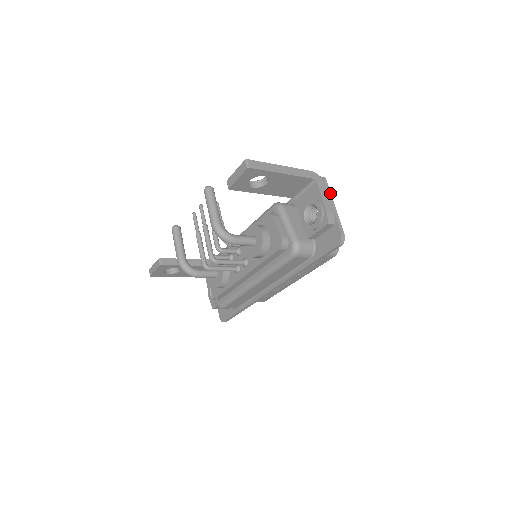
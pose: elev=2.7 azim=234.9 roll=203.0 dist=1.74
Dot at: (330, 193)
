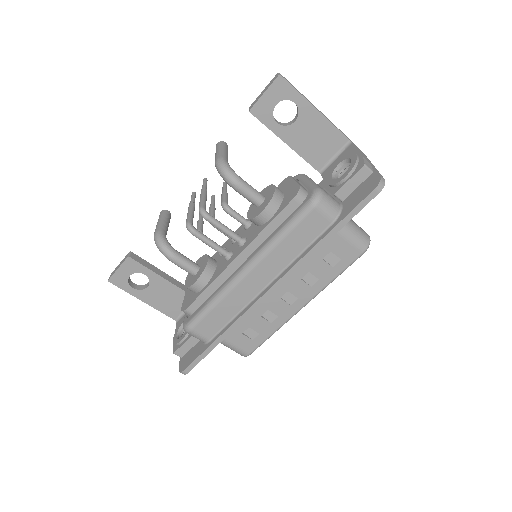
Dot at: occluded
